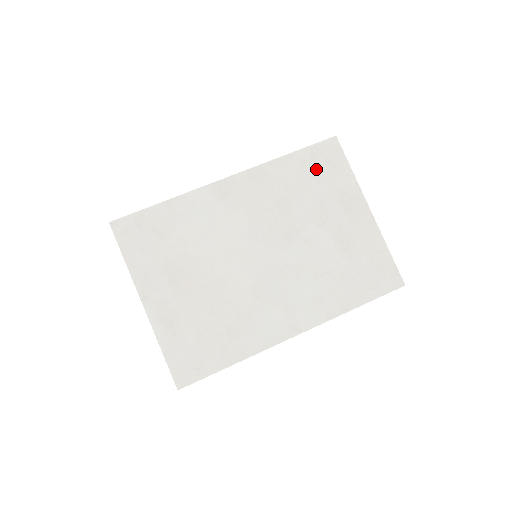
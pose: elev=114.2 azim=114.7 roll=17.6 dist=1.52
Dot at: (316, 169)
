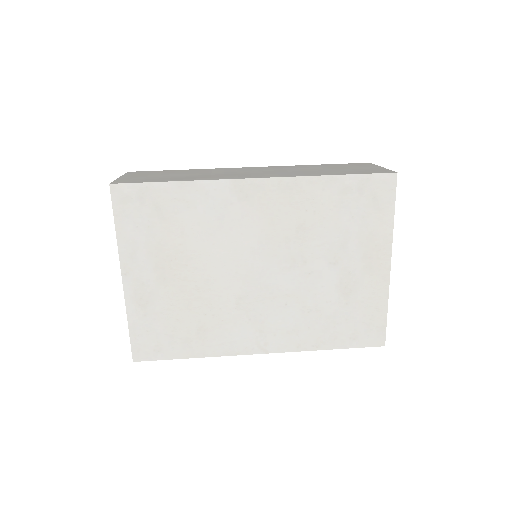
Dot at: (356, 203)
